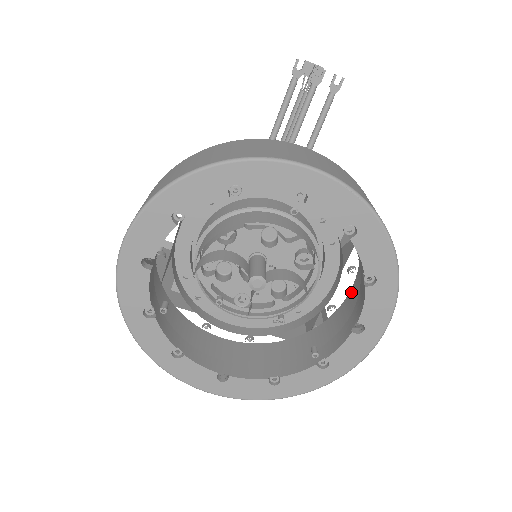
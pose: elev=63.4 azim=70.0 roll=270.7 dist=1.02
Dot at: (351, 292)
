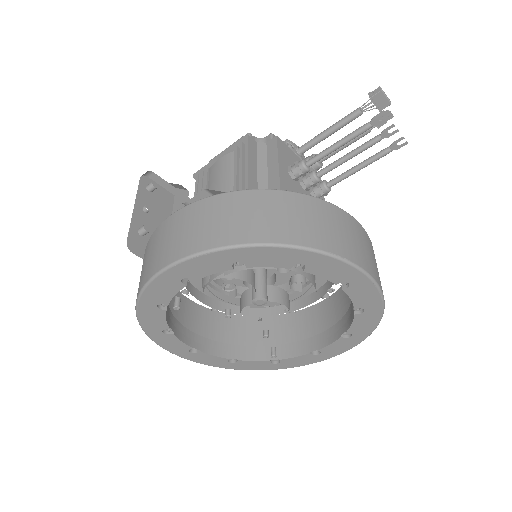
Dot at: (315, 307)
